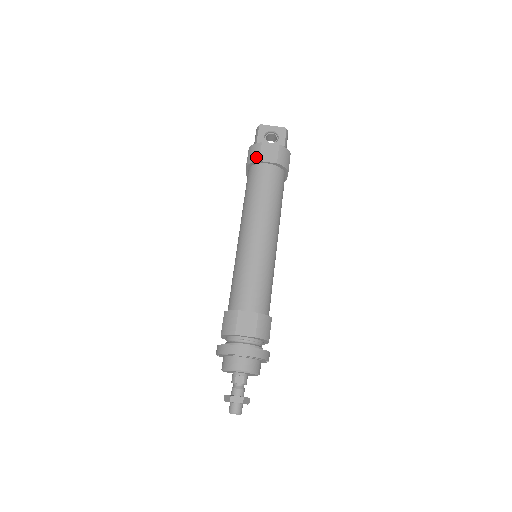
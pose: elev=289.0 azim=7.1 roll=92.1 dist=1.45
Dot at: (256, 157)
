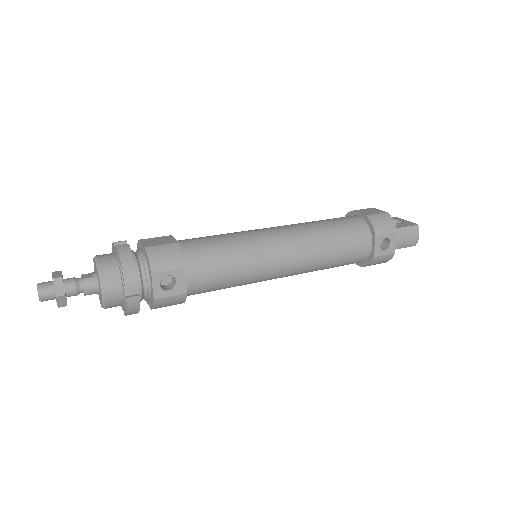
Dot at: occluded
